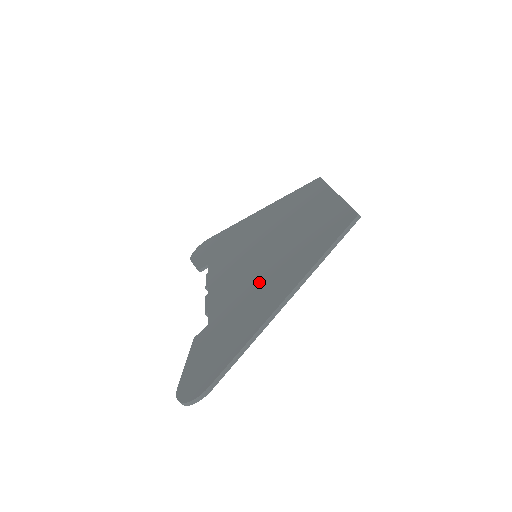
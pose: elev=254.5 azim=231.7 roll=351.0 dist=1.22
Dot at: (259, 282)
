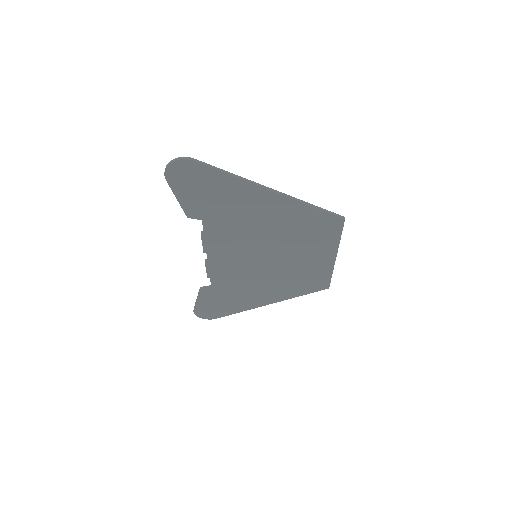
Dot at: (254, 222)
